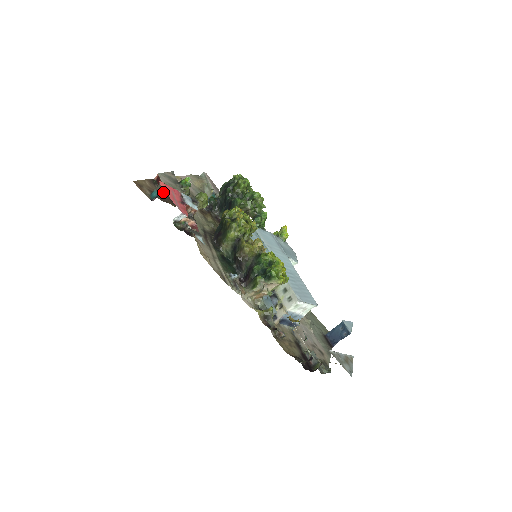
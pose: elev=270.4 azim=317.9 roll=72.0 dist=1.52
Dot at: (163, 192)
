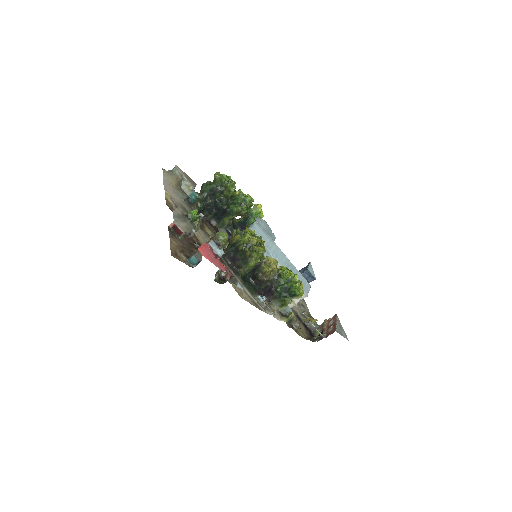
Dot at: (182, 239)
